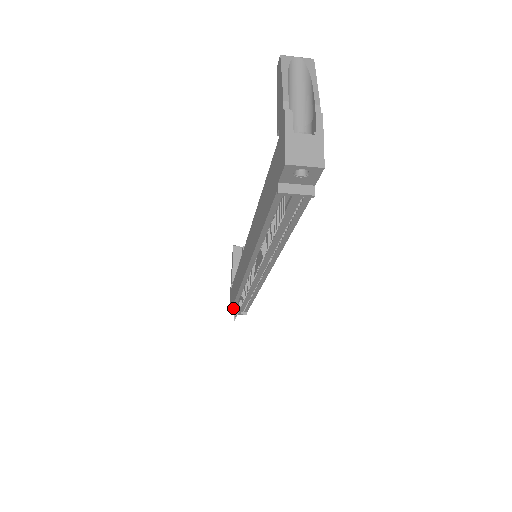
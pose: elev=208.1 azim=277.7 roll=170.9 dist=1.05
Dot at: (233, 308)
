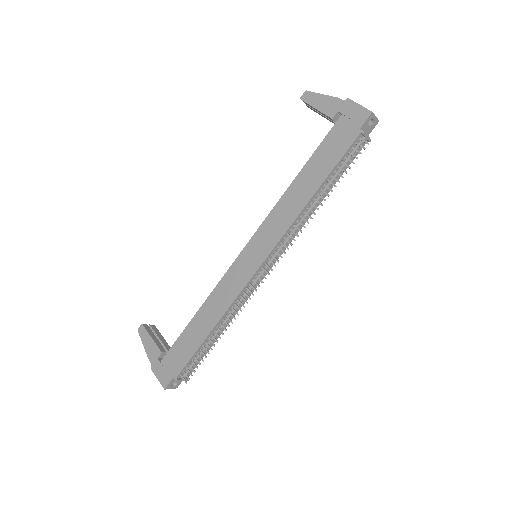
Dot at: (186, 365)
